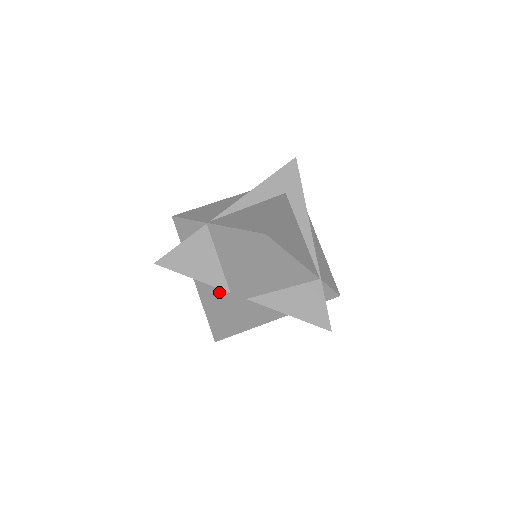
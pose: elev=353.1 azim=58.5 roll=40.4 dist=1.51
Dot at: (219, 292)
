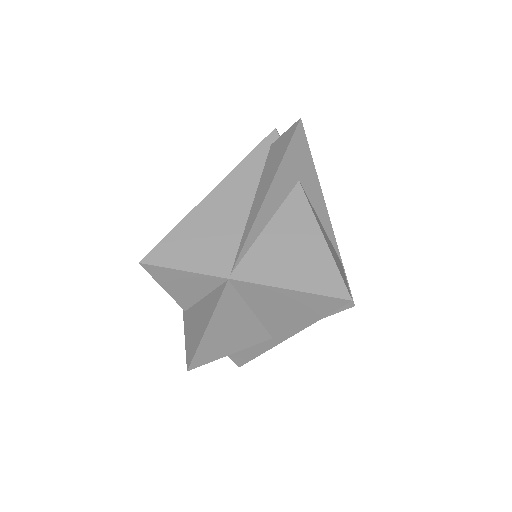
Dot at: occluded
